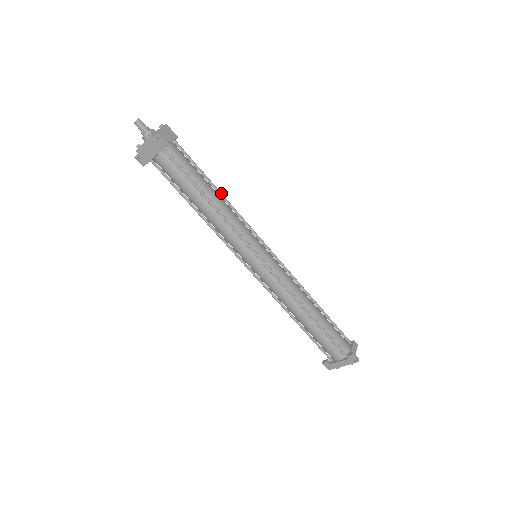
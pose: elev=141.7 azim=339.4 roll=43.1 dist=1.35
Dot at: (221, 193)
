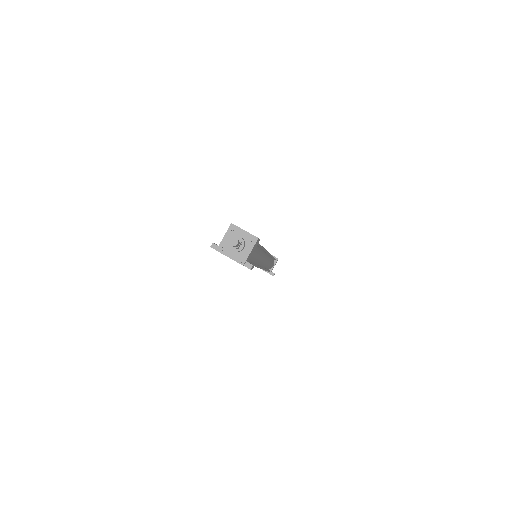
Dot at: (263, 248)
